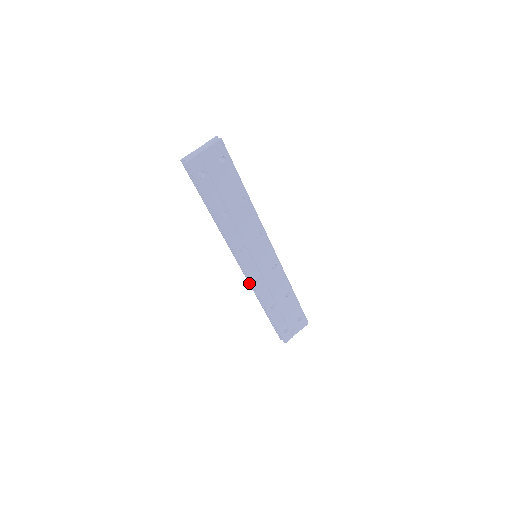
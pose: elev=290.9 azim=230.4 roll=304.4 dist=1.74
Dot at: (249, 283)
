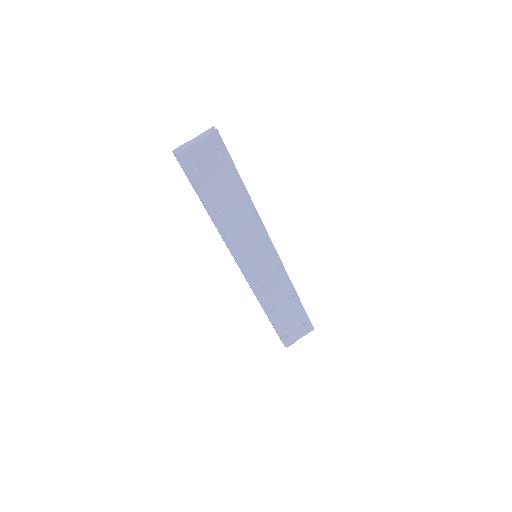
Dot at: (248, 283)
